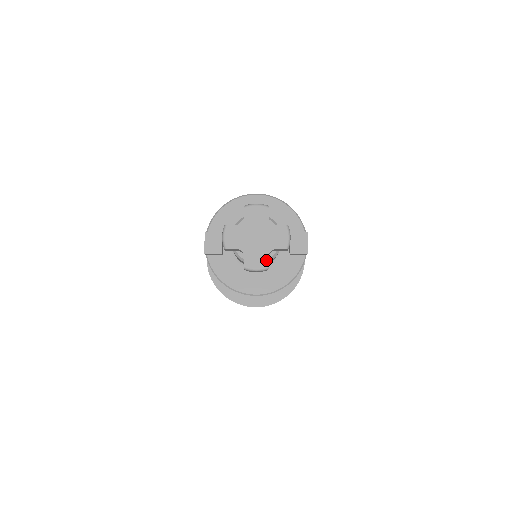
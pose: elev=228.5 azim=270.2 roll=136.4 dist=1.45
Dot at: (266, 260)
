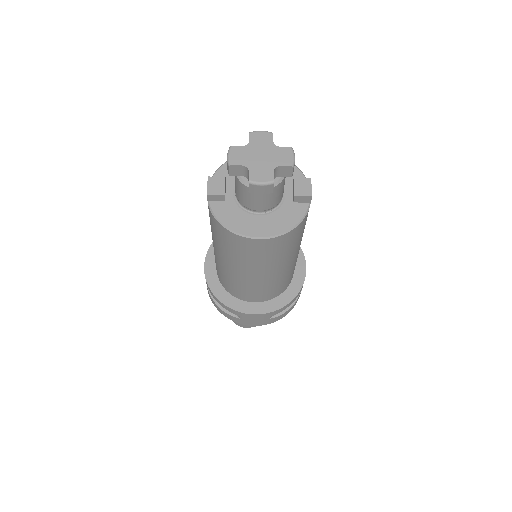
Dot at: (271, 175)
